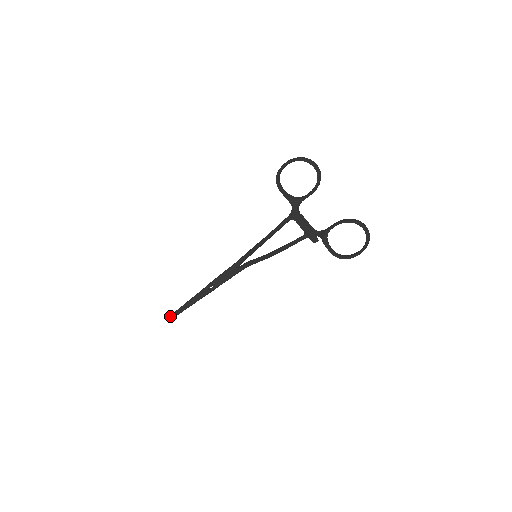
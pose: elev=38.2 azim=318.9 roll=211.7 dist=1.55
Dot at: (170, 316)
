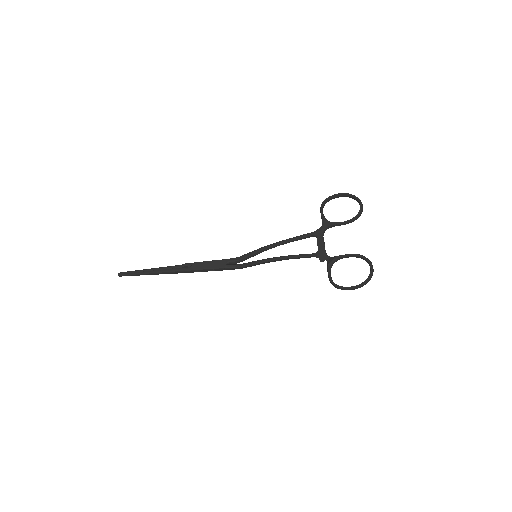
Dot at: (124, 272)
